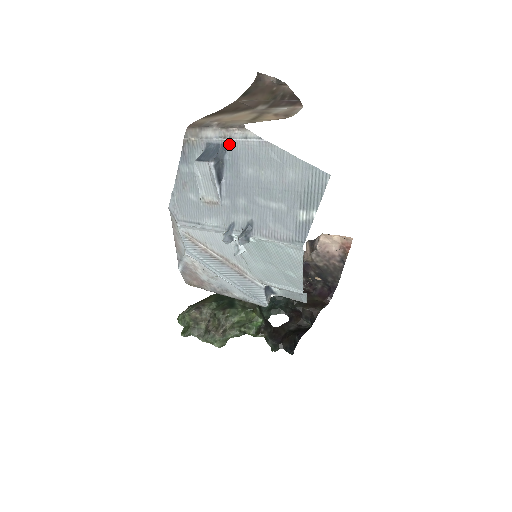
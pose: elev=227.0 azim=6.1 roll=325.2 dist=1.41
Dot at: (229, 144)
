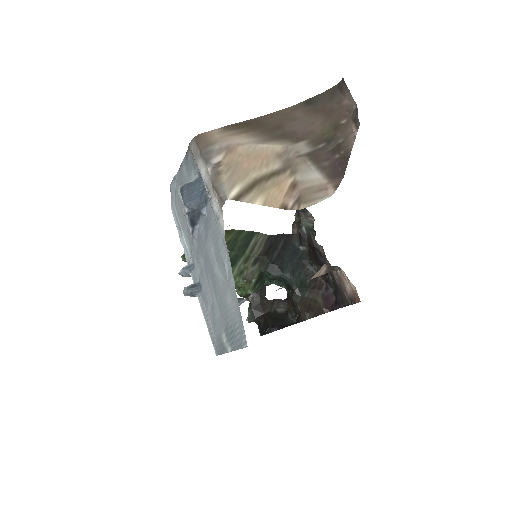
Dot at: (210, 203)
